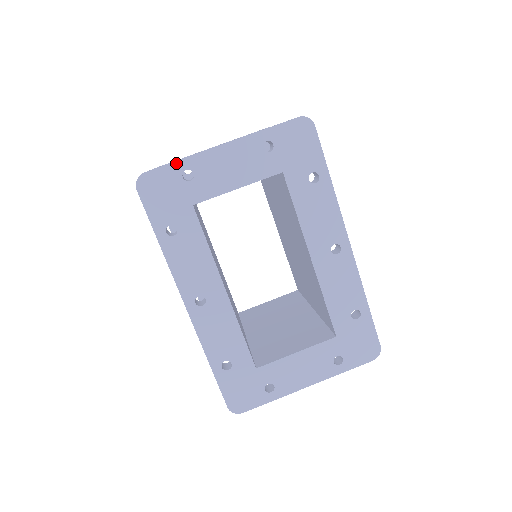
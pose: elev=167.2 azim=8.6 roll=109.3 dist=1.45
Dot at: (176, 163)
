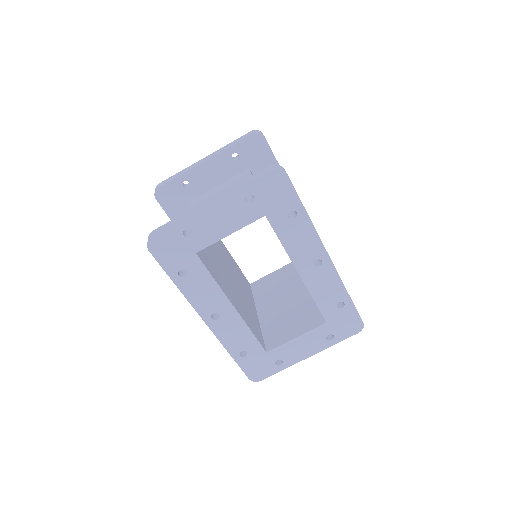
Dot at: (176, 226)
